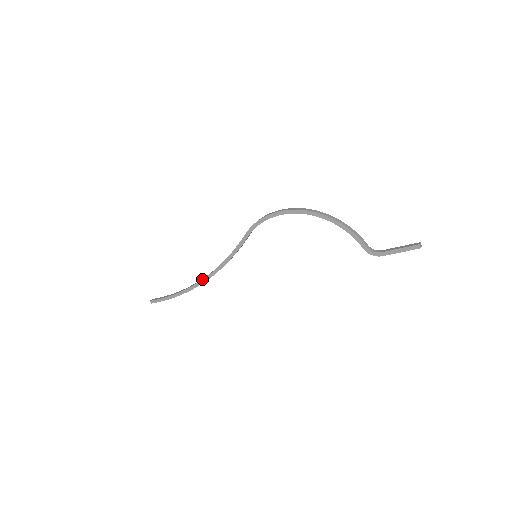
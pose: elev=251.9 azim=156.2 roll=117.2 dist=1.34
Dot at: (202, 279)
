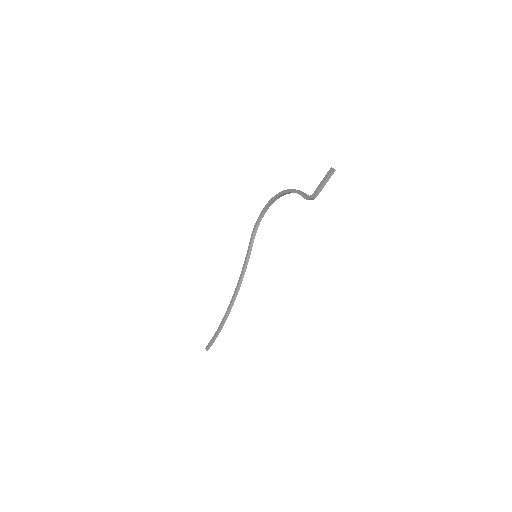
Dot at: (230, 301)
